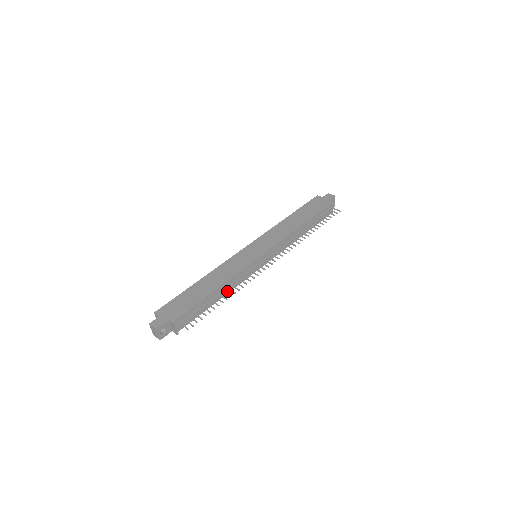
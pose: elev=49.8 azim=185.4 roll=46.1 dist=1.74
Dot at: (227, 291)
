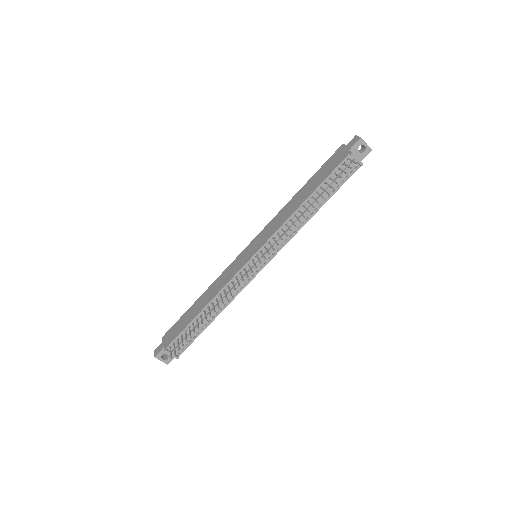
Dot at: (223, 306)
